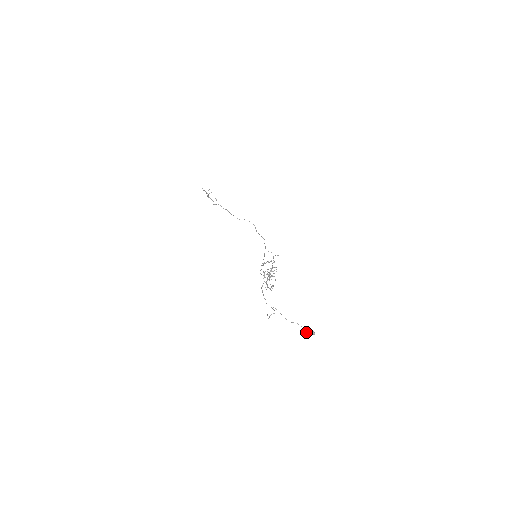
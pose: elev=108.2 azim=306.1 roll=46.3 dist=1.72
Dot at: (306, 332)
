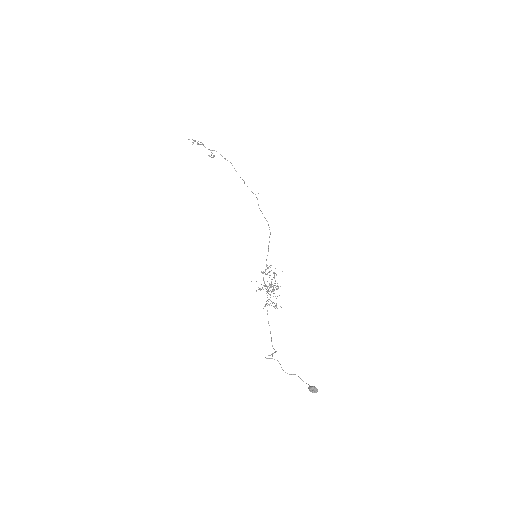
Dot at: (308, 388)
